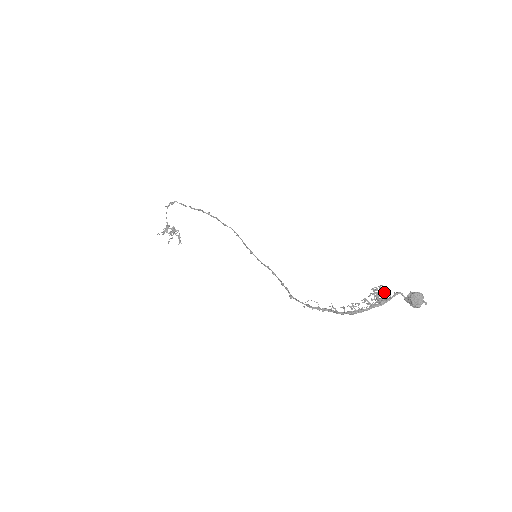
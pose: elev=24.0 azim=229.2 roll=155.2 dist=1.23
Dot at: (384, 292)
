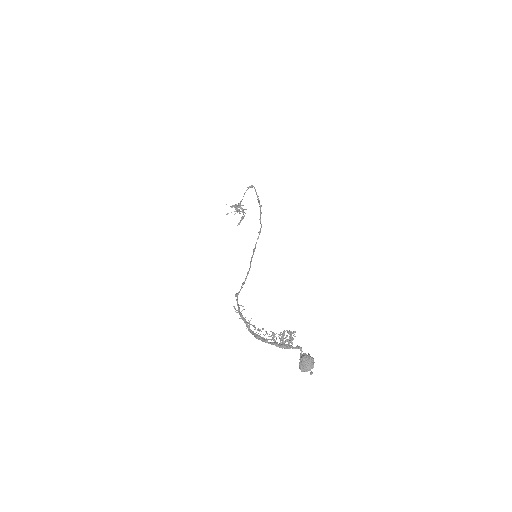
Dot at: (289, 337)
